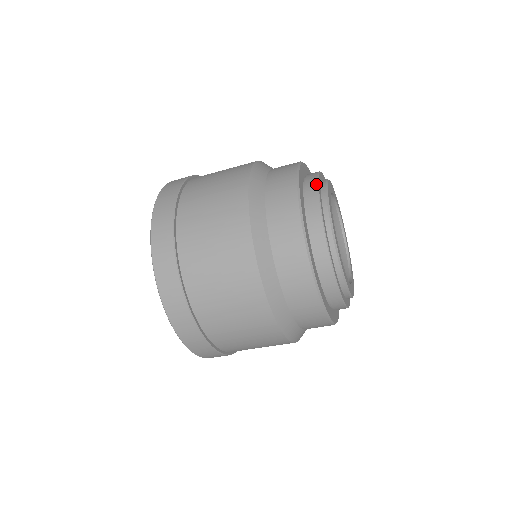
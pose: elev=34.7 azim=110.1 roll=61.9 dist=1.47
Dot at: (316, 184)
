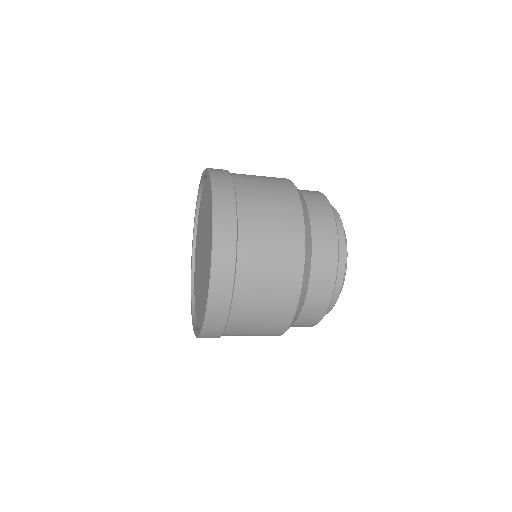
Dot at: (340, 219)
